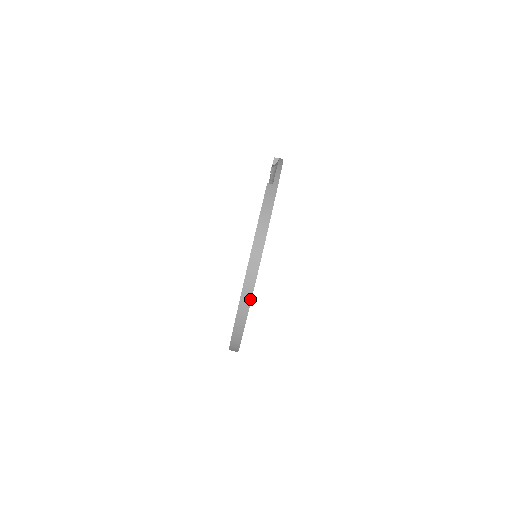
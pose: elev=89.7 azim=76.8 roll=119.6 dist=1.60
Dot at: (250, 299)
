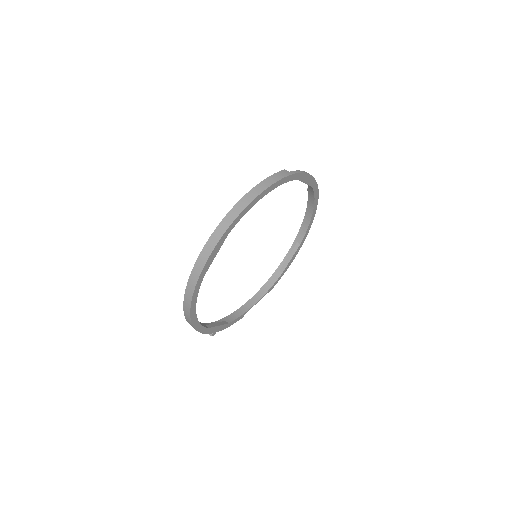
Dot at: (217, 241)
